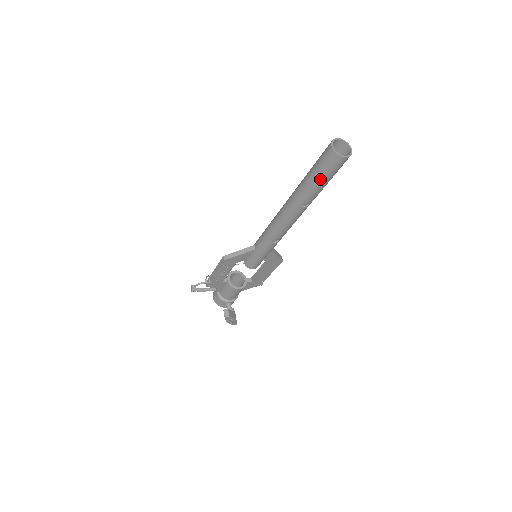
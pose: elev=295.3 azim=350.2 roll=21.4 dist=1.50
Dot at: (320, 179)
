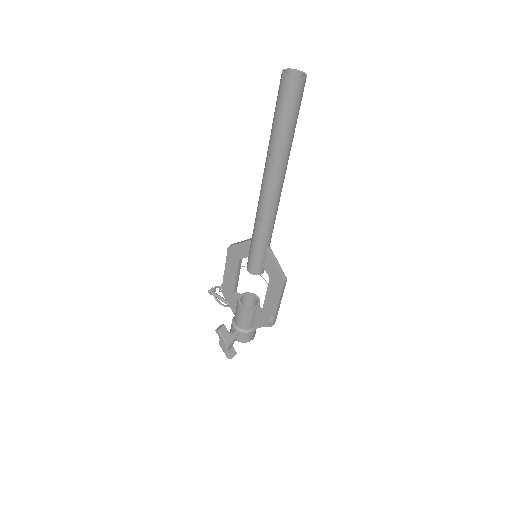
Dot at: (276, 114)
